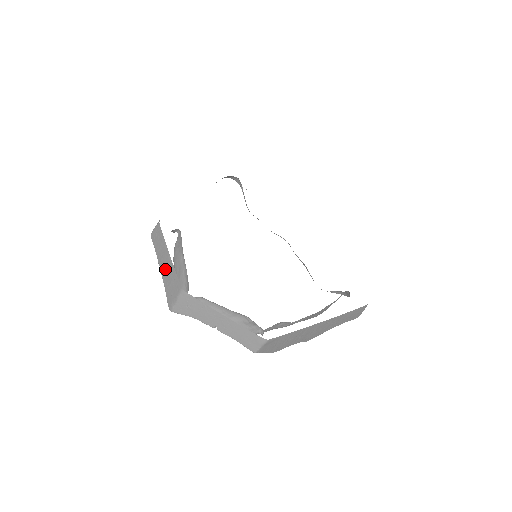
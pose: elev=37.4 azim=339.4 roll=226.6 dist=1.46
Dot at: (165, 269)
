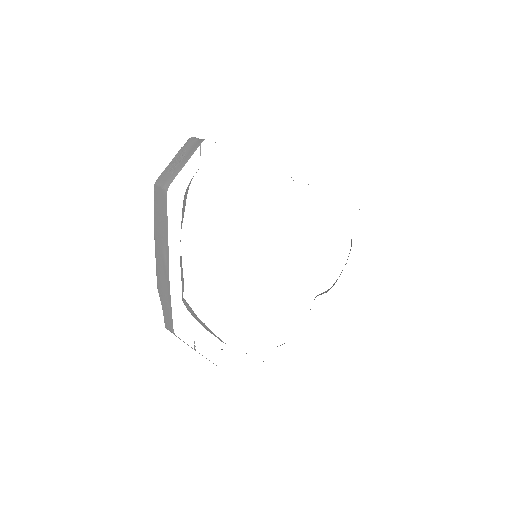
Dot at: occluded
